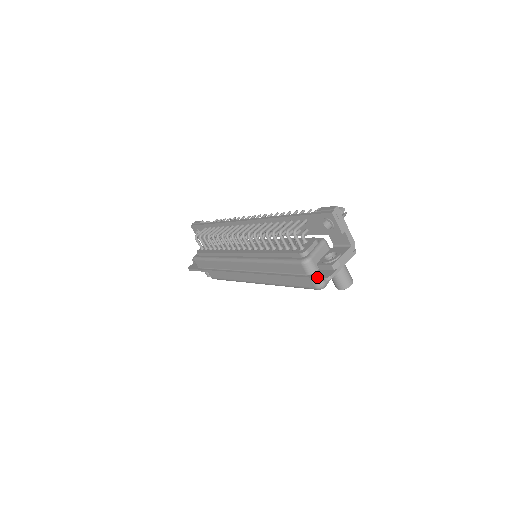
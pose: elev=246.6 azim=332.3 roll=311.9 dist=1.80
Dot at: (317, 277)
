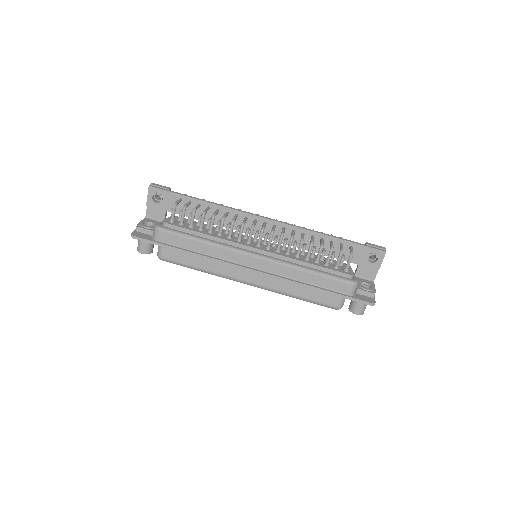
Dot at: (363, 300)
